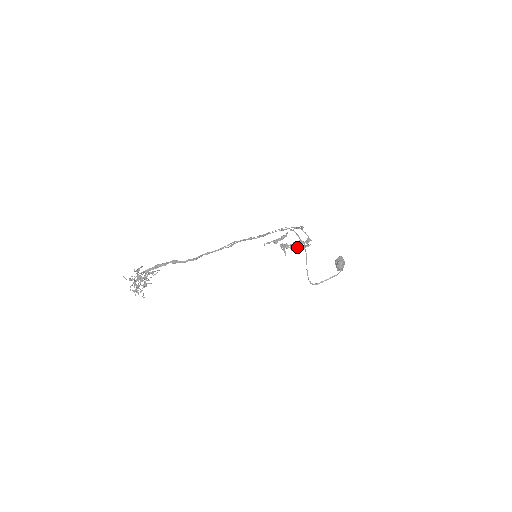
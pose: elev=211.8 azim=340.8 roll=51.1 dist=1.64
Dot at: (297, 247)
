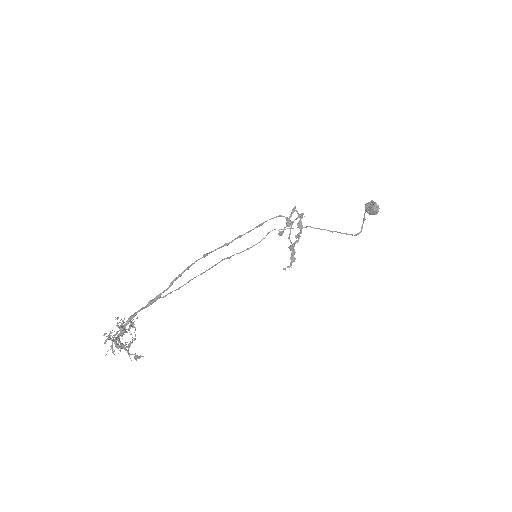
Dot at: (288, 220)
